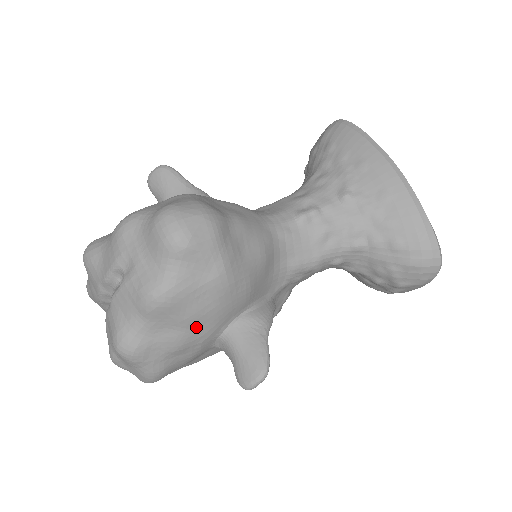
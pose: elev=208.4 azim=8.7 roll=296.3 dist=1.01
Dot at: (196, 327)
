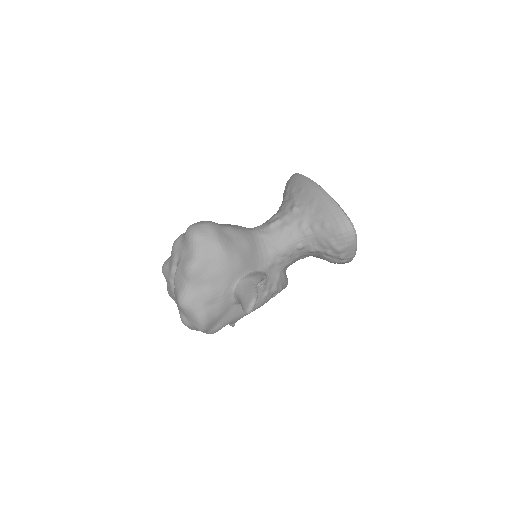
Dot at: (216, 283)
